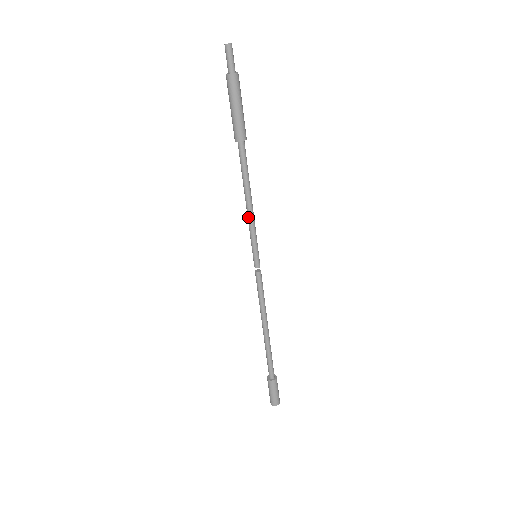
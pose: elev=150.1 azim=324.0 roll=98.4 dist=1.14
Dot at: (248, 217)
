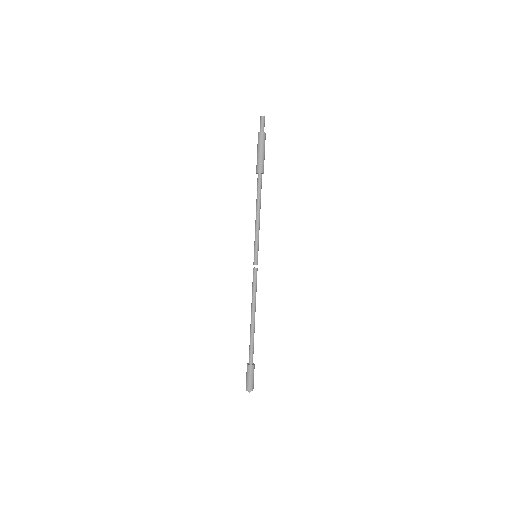
Dot at: (255, 225)
